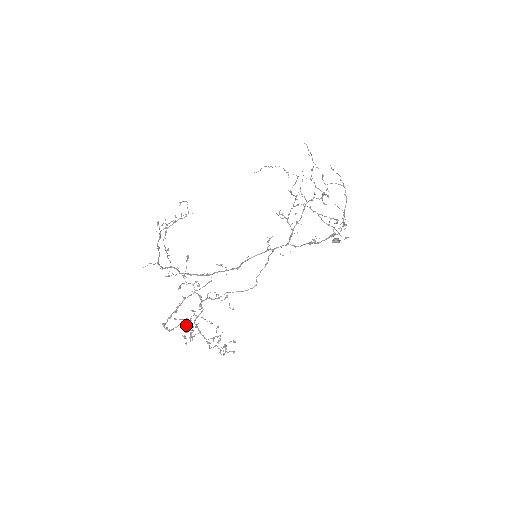
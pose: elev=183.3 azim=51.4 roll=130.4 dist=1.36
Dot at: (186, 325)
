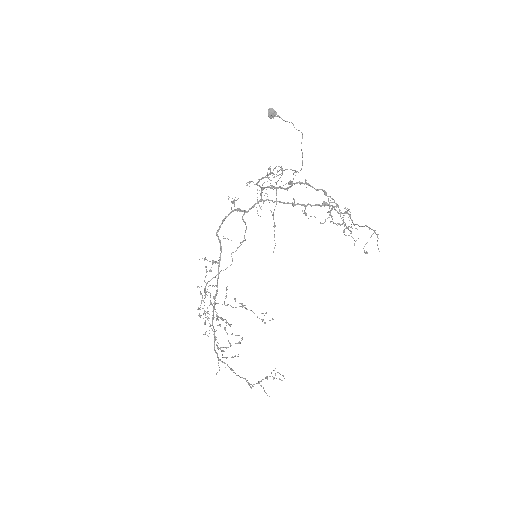
Dot at: occluded
